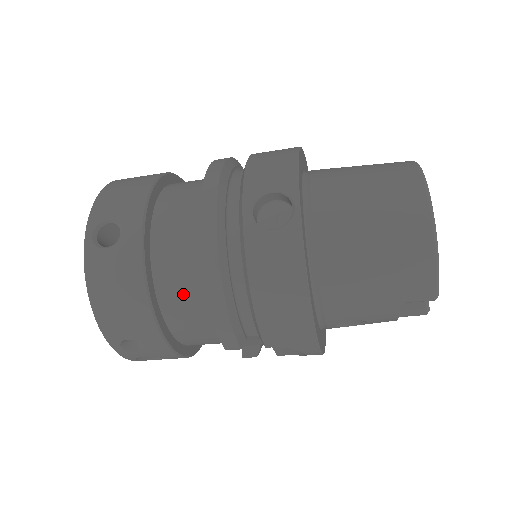
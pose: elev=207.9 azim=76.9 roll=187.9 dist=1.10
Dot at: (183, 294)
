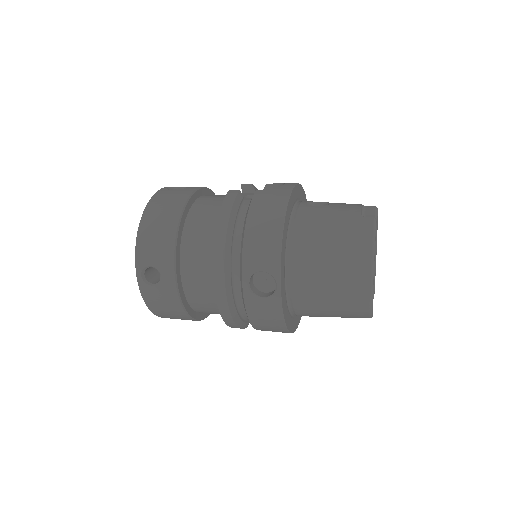
Dot at: (207, 307)
